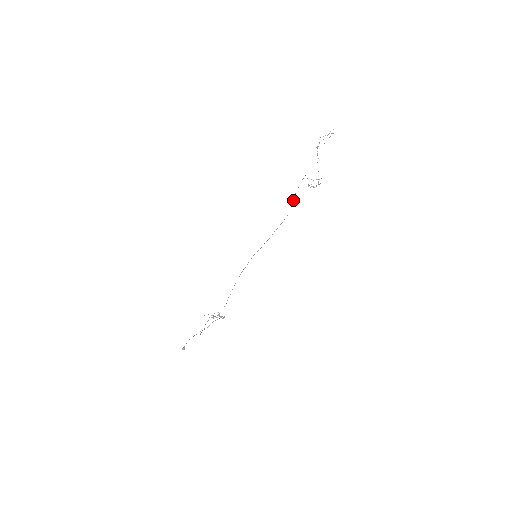
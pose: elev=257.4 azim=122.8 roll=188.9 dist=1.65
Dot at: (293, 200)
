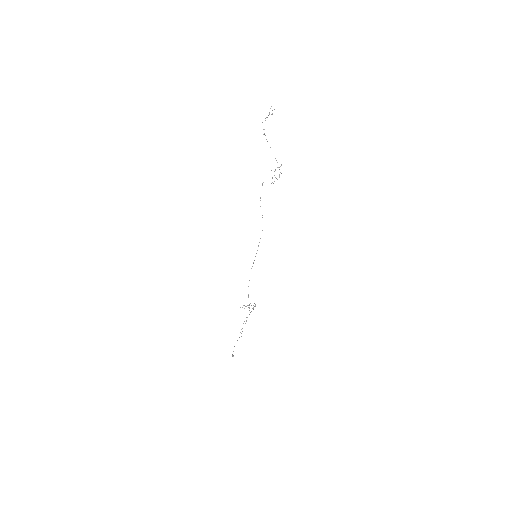
Dot at: occluded
